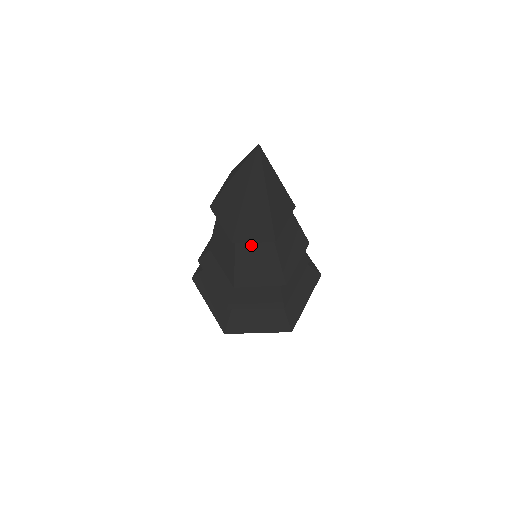
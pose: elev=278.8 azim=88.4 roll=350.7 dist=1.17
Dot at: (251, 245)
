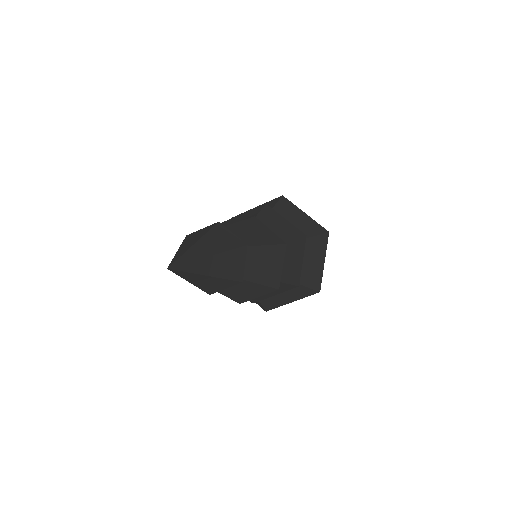
Dot at: occluded
